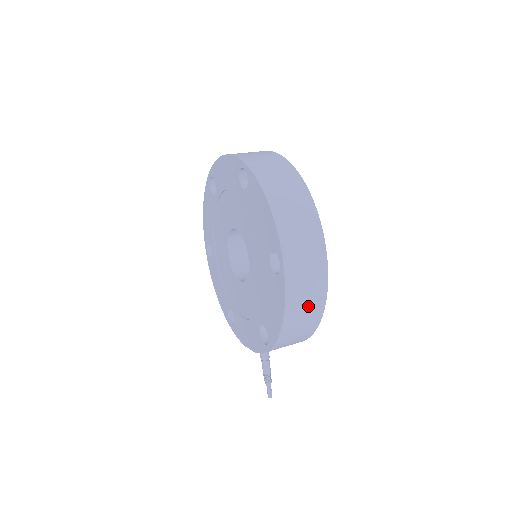
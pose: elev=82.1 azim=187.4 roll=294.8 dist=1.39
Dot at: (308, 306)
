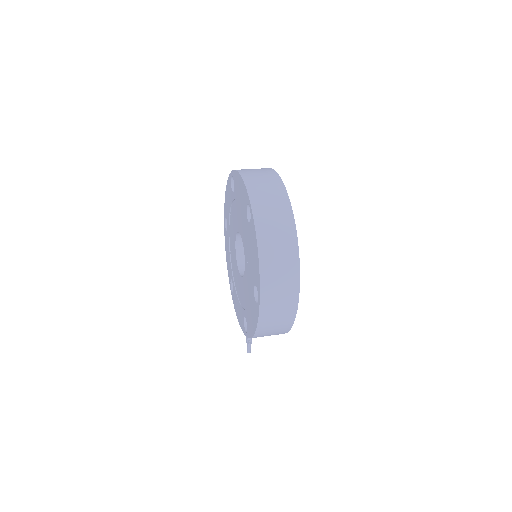
Dot at: (277, 326)
